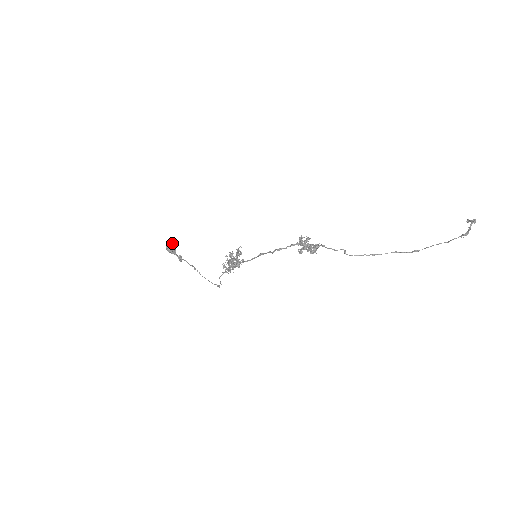
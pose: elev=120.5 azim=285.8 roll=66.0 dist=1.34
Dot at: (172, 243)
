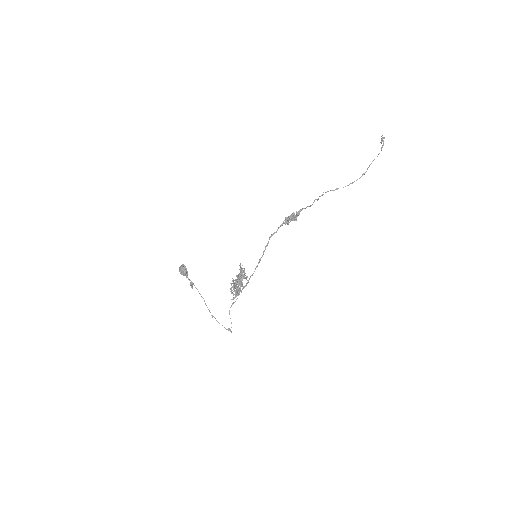
Dot at: (184, 266)
